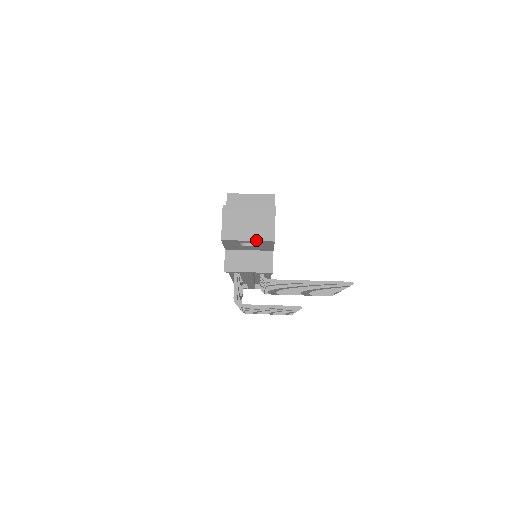
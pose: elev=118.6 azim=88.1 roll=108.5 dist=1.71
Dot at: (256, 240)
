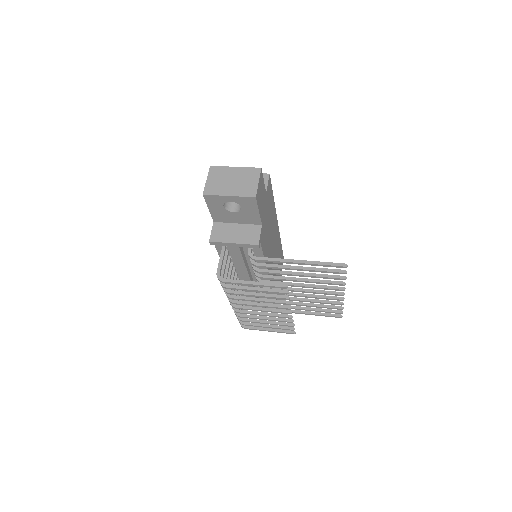
Dot at: (237, 196)
